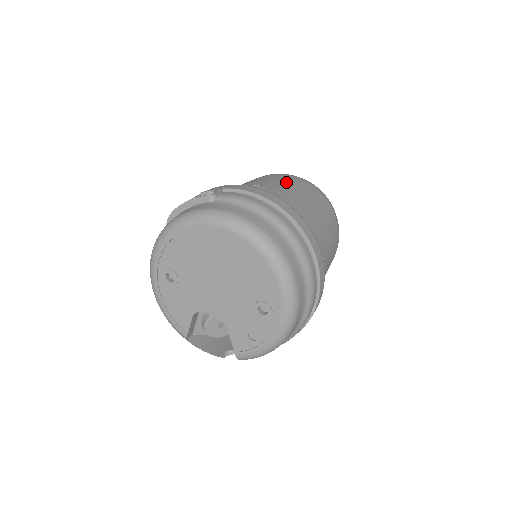
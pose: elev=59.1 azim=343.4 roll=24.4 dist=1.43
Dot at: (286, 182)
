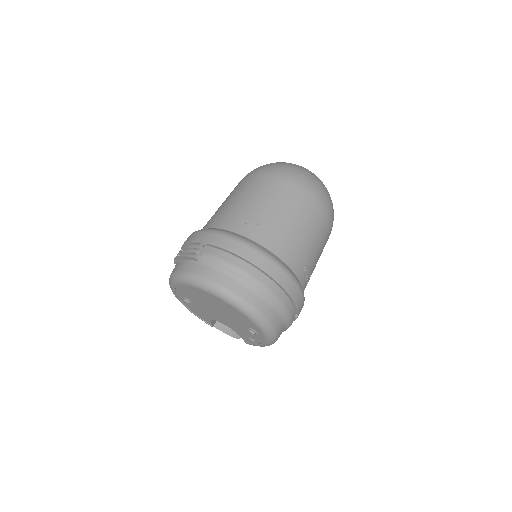
Dot at: (270, 197)
